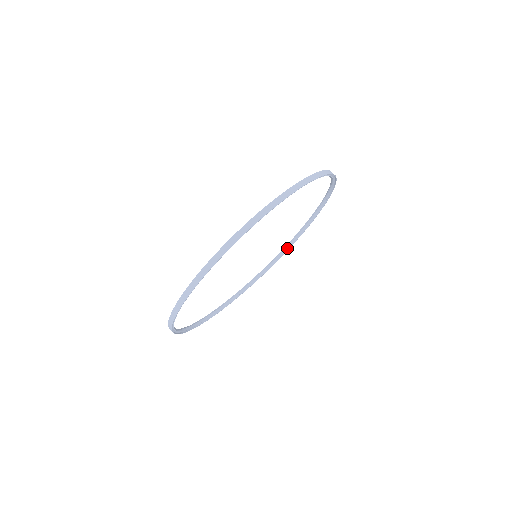
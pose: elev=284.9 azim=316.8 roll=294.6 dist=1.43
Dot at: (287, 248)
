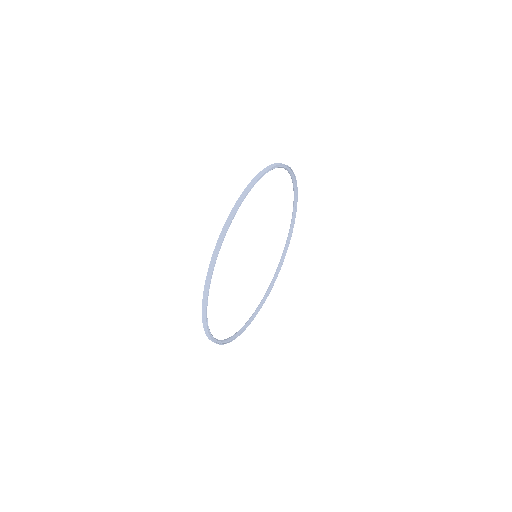
Dot at: (244, 327)
